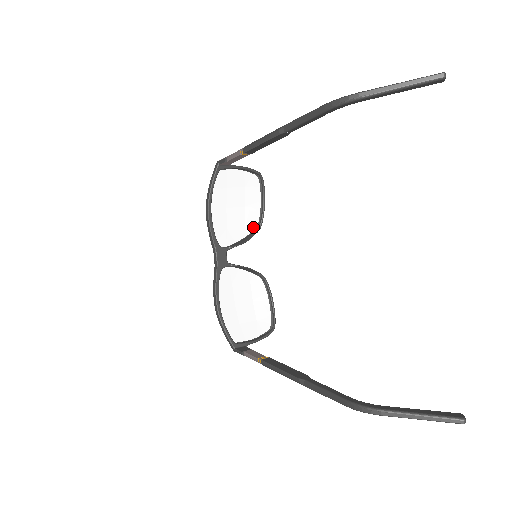
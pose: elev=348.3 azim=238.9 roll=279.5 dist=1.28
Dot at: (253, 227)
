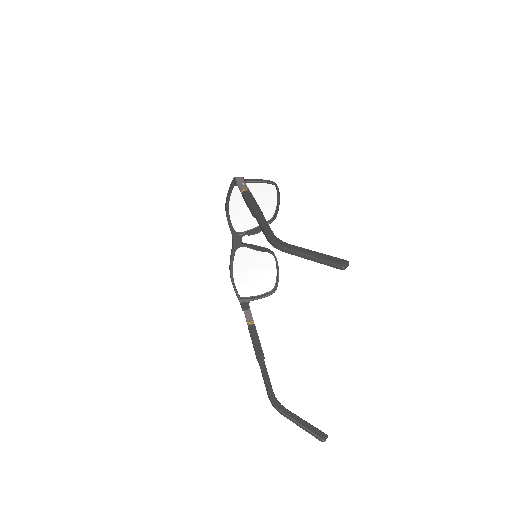
Dot at: (268, 218)
